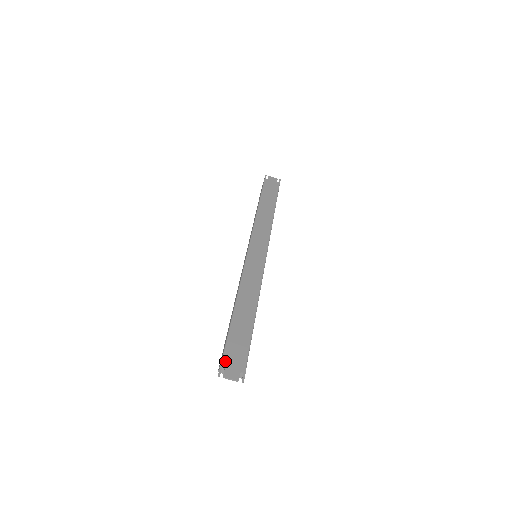
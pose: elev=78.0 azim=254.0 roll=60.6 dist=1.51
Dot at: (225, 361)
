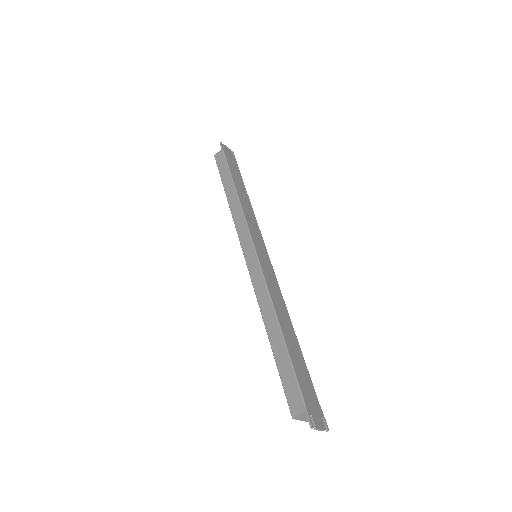
Dot at: (308, 407)
